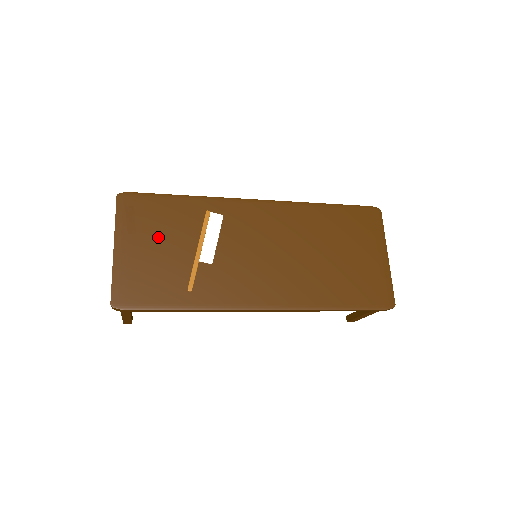
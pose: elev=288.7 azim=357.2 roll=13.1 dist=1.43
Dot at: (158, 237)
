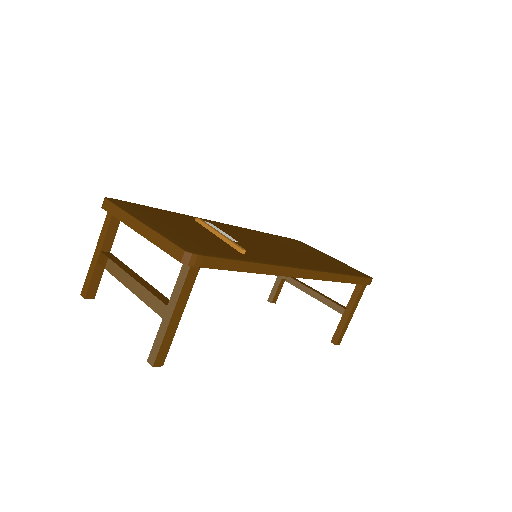
Dot at: (174, 224)
